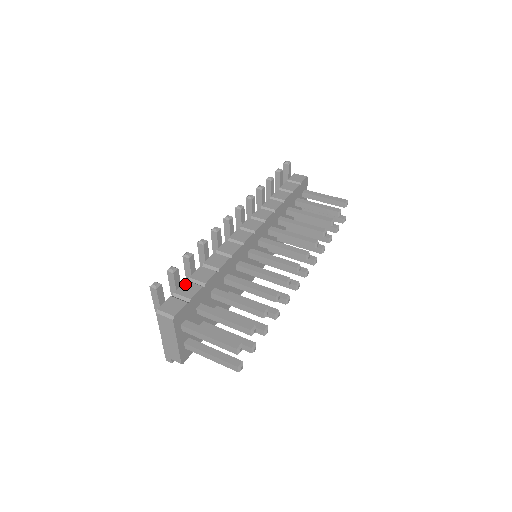
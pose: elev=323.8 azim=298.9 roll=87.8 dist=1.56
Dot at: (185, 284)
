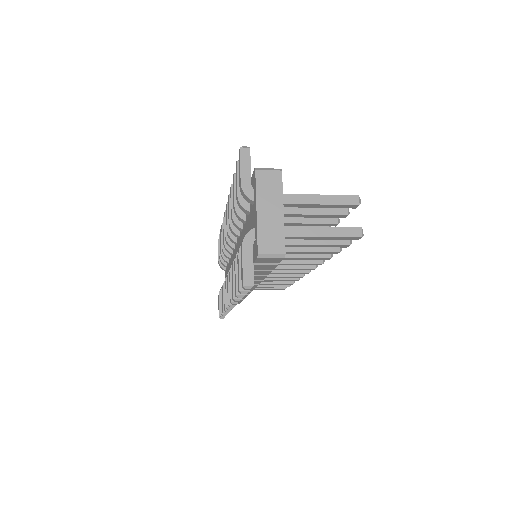
Dot at: occluded
